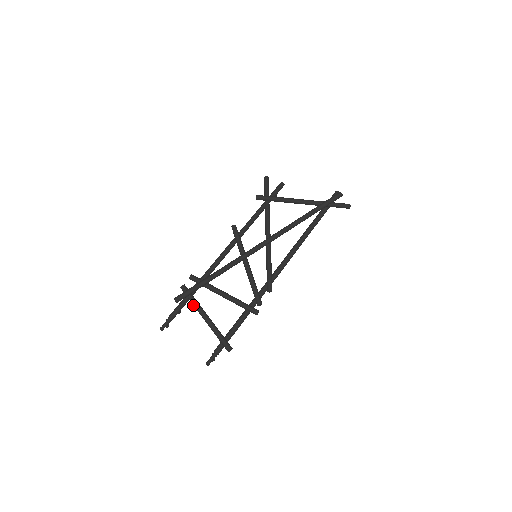
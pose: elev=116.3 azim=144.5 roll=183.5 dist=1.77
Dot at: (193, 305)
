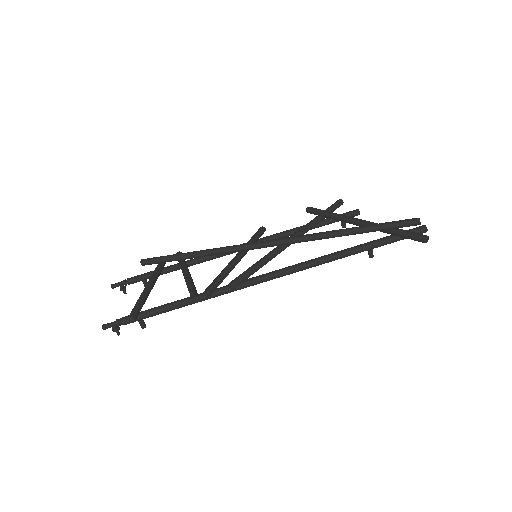
Dot at: occluded
